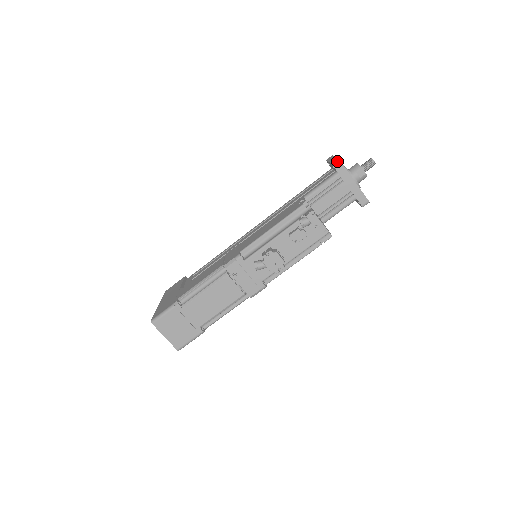
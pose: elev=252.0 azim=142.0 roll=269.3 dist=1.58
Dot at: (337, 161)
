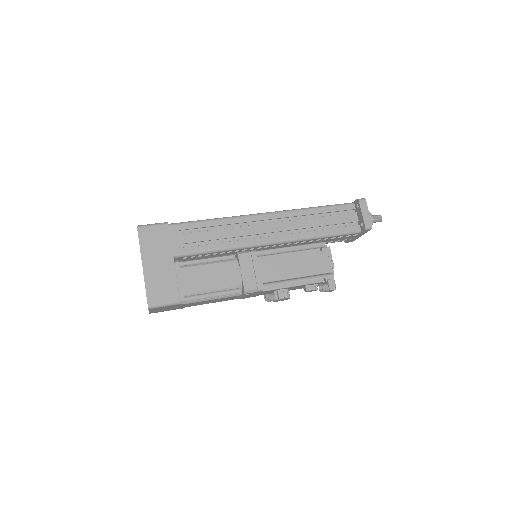
Dot at: (370, 229)
